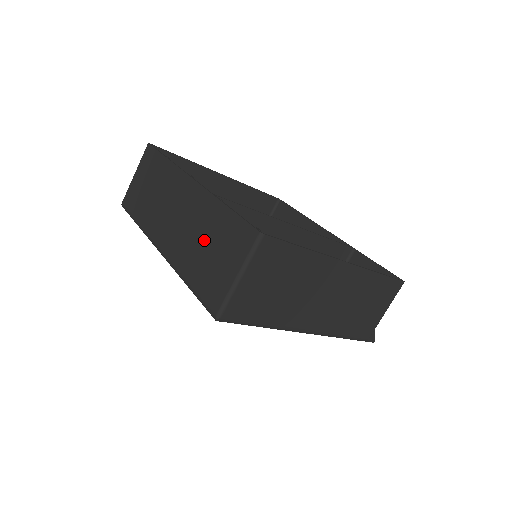
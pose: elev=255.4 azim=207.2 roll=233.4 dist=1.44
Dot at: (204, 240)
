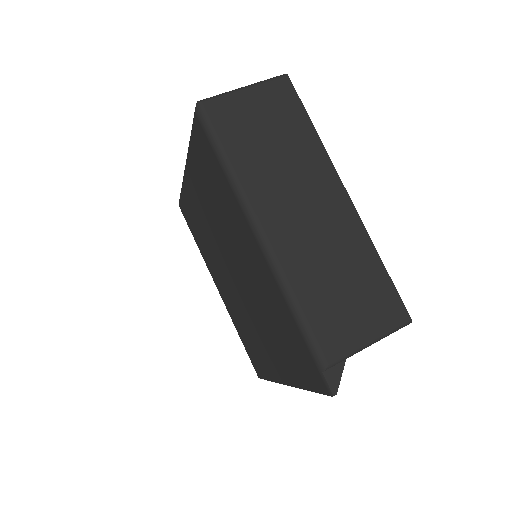
Dot at: occluded
